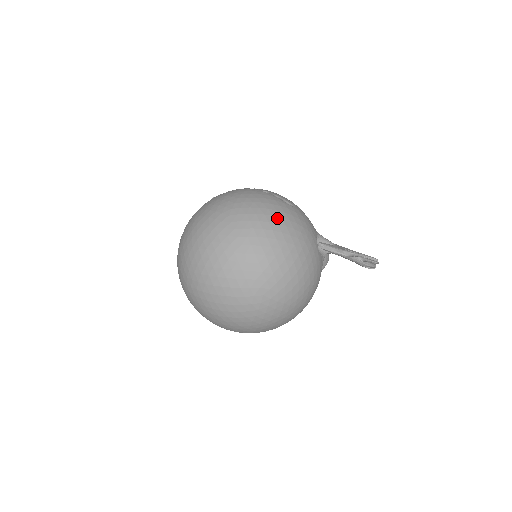
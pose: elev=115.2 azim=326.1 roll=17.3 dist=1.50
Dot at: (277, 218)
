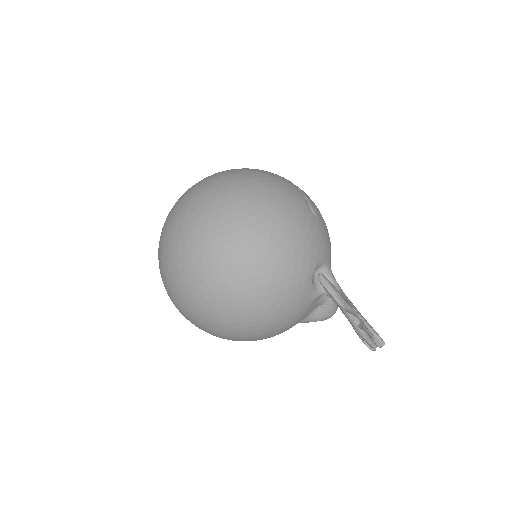
Dot at: (281, 207)
